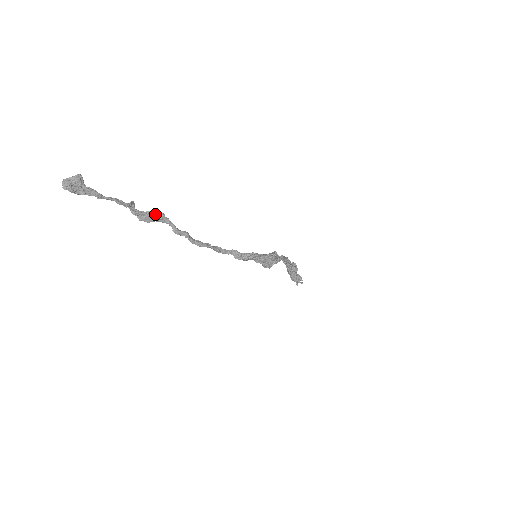
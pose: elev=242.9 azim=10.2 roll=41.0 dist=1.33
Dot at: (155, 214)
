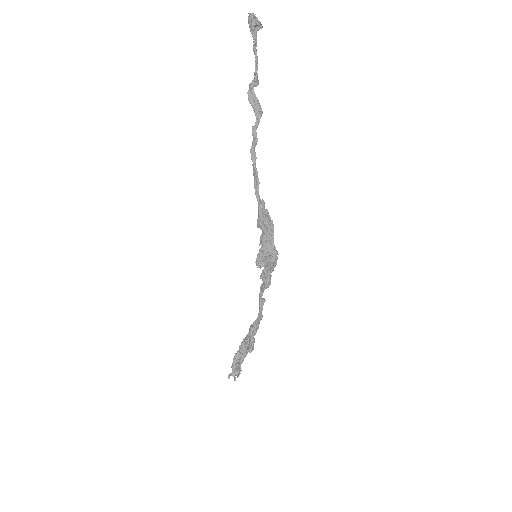
Dot at: (259, 104)
